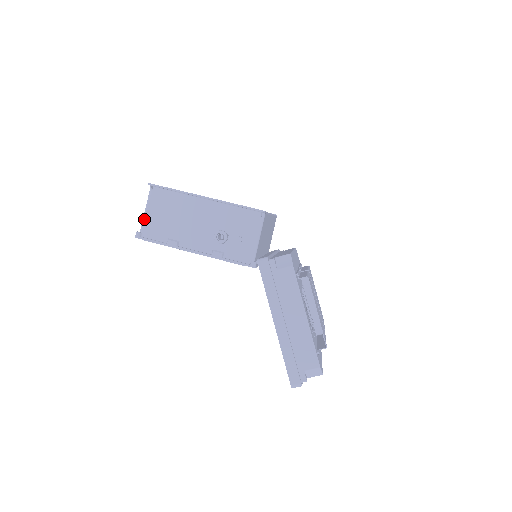
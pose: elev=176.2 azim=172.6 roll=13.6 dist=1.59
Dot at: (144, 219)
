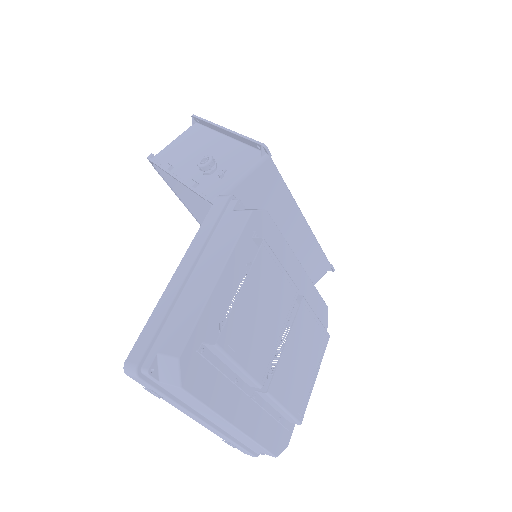
Dot at: (167, 146)
